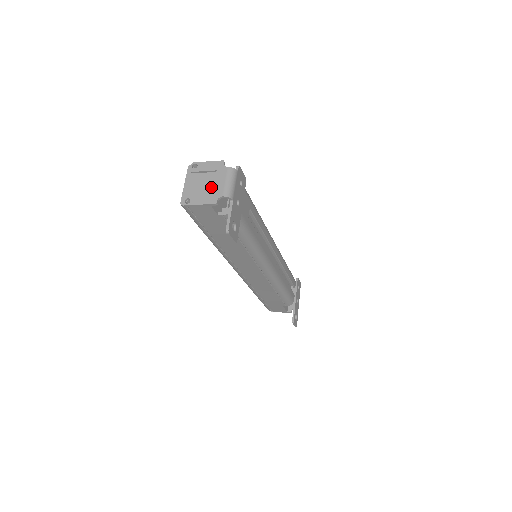
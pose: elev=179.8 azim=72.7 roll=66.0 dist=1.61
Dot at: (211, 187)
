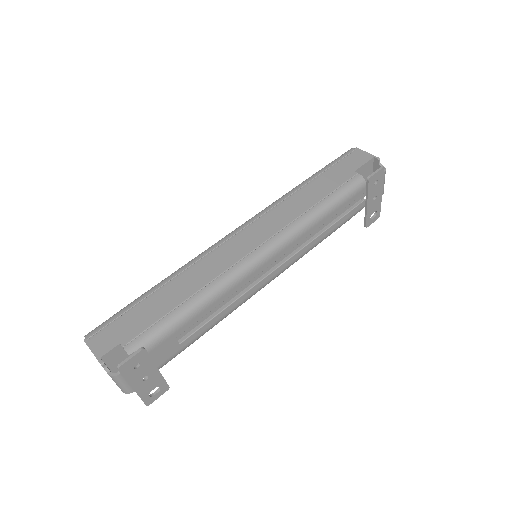
Dot at: occluded
